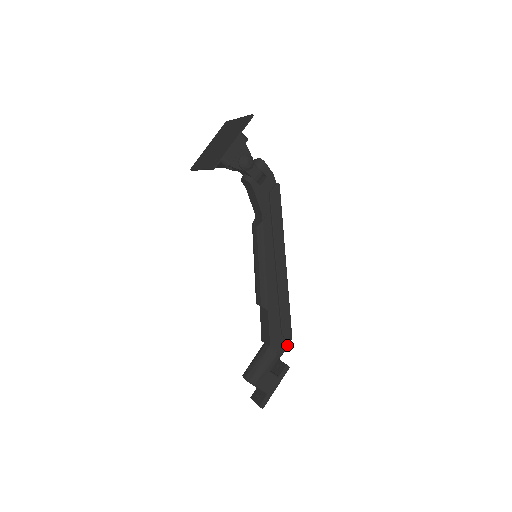
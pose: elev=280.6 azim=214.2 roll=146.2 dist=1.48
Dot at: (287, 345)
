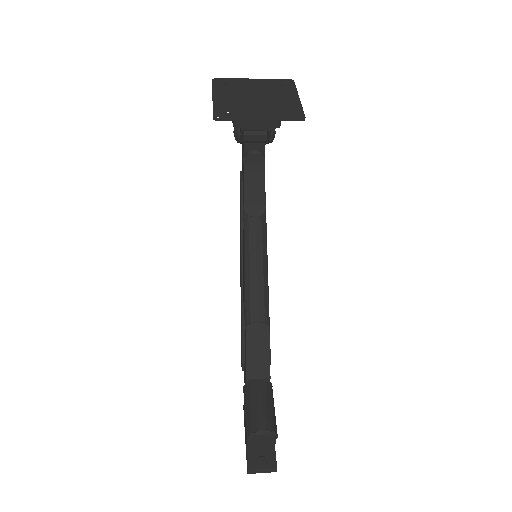
Dot at: occluded
